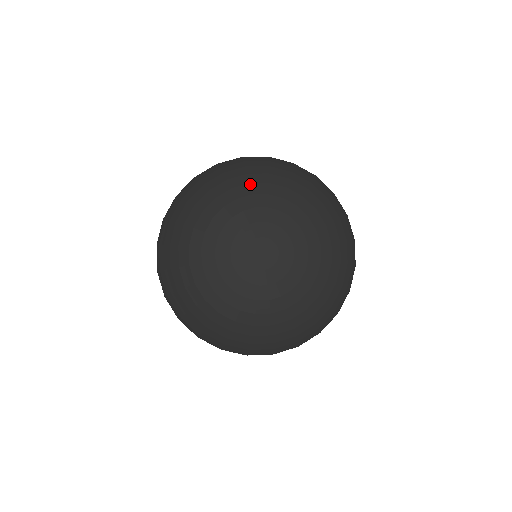
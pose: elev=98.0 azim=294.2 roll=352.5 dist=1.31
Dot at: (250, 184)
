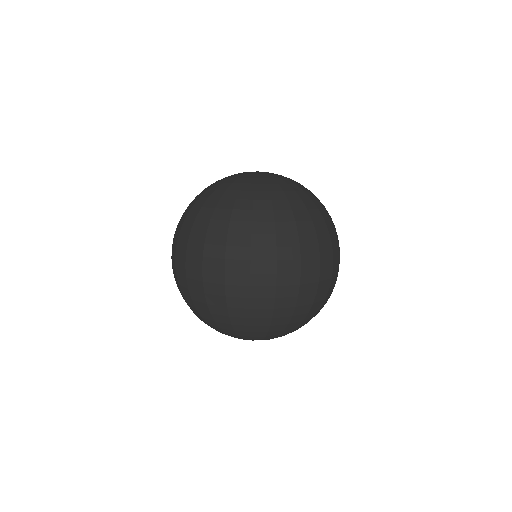
Dot at: occluded
